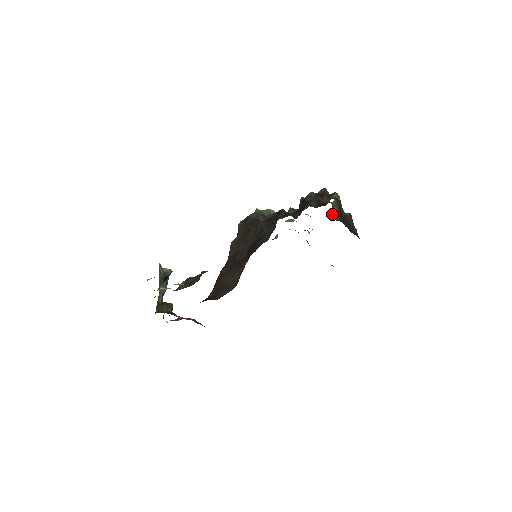
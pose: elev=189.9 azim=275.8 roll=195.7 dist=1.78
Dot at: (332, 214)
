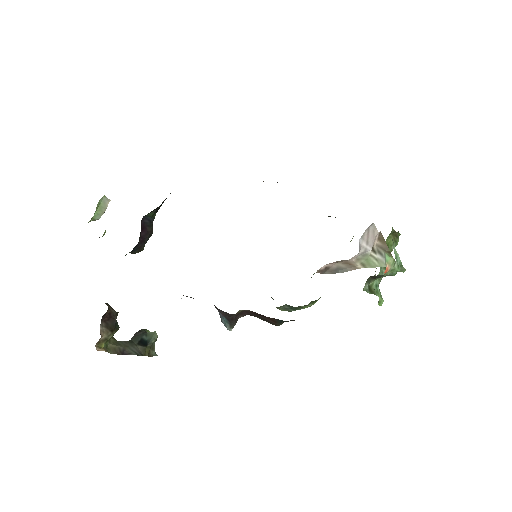
Dot at: occluded
